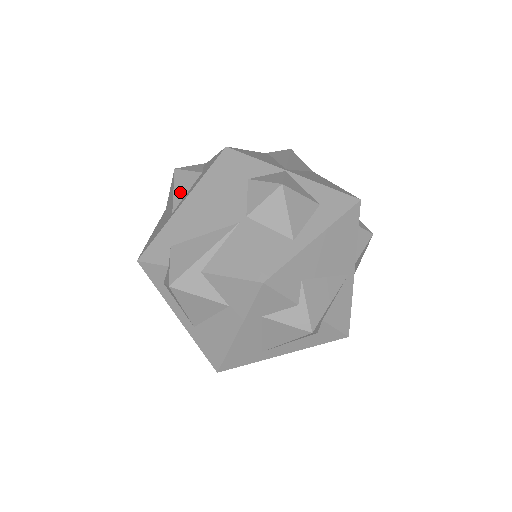
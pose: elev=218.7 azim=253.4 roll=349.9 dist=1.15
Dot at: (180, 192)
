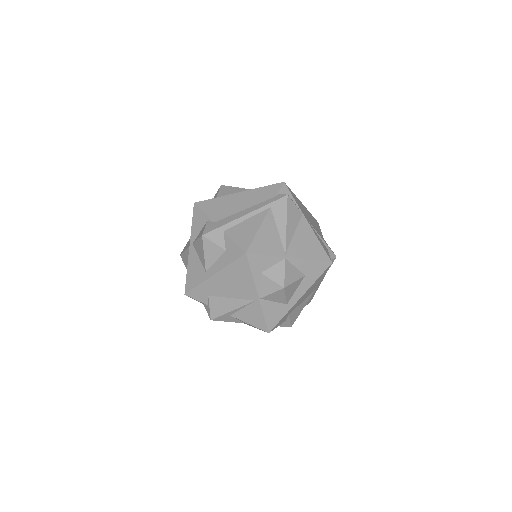
Dot at: (210, 259)
